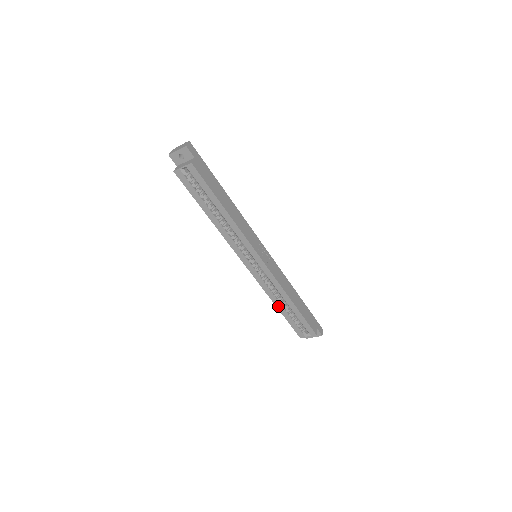
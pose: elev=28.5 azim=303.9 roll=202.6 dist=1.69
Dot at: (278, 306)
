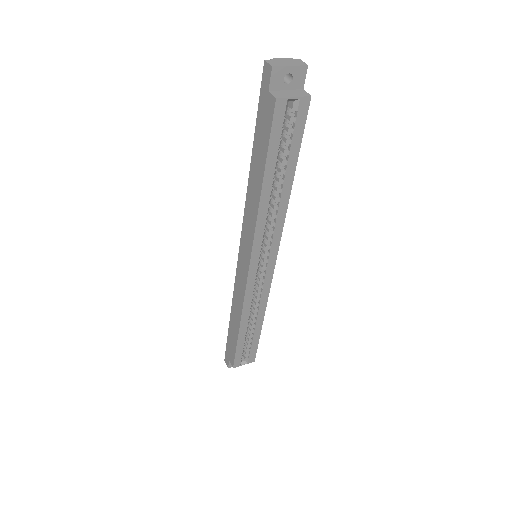
Dot at: (242, 327)
